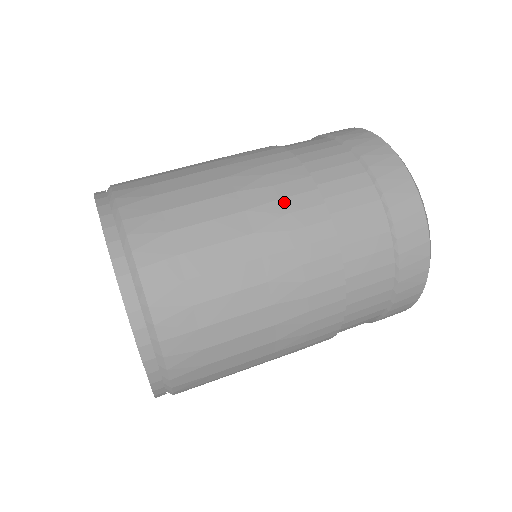
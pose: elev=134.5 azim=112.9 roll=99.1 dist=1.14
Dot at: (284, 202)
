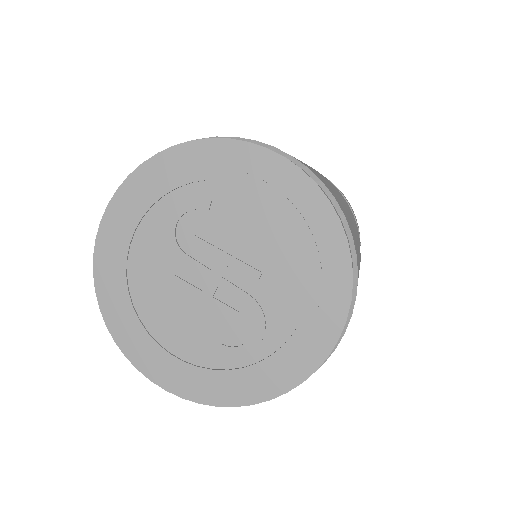
Dot at: occluded
